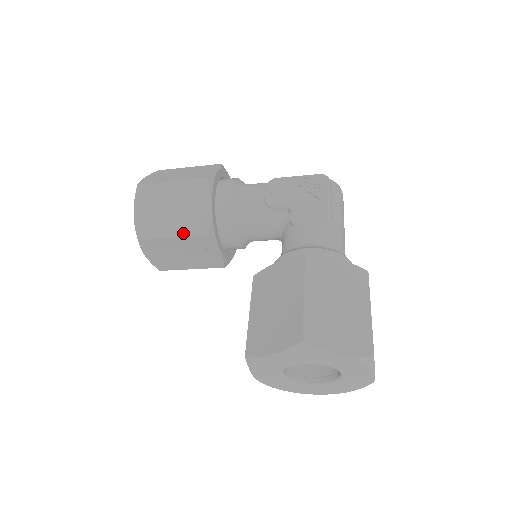
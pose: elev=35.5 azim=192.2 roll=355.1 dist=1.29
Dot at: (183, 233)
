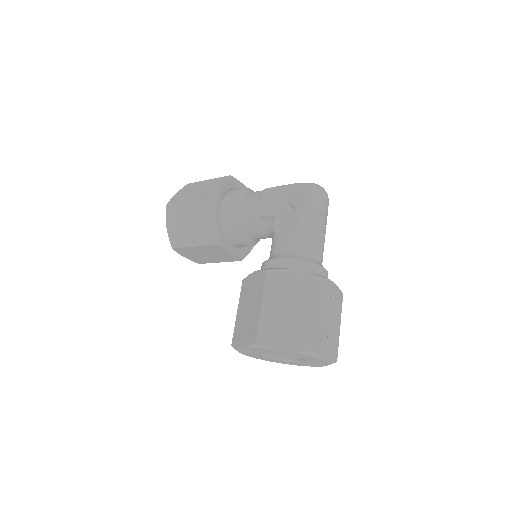
Dot at: (200, 243)
